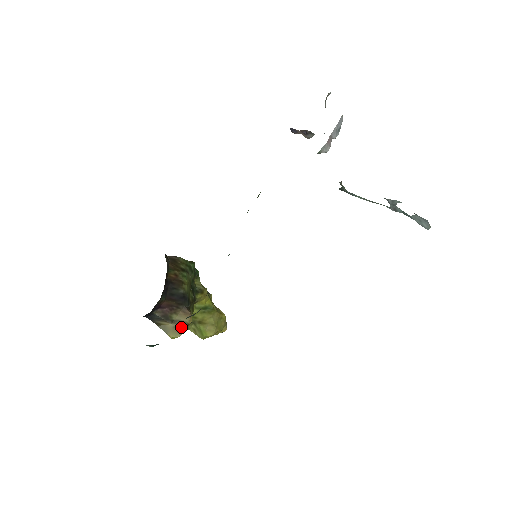
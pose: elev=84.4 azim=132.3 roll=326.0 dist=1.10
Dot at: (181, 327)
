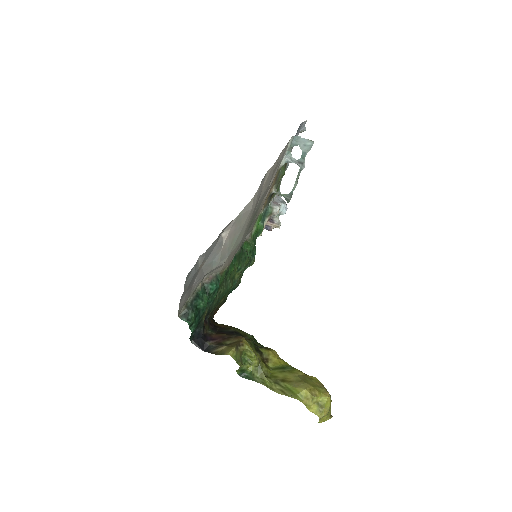
Dot at: (235, 344)
